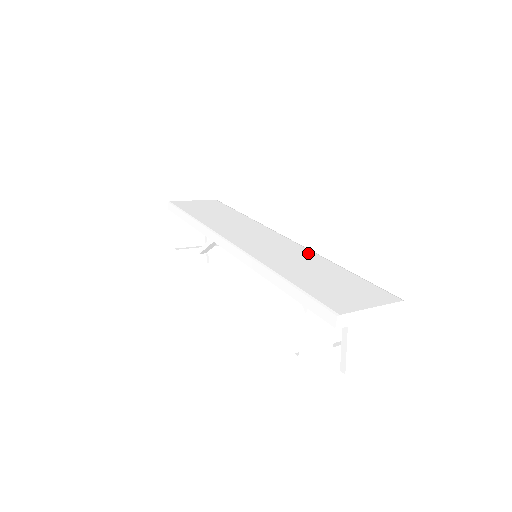
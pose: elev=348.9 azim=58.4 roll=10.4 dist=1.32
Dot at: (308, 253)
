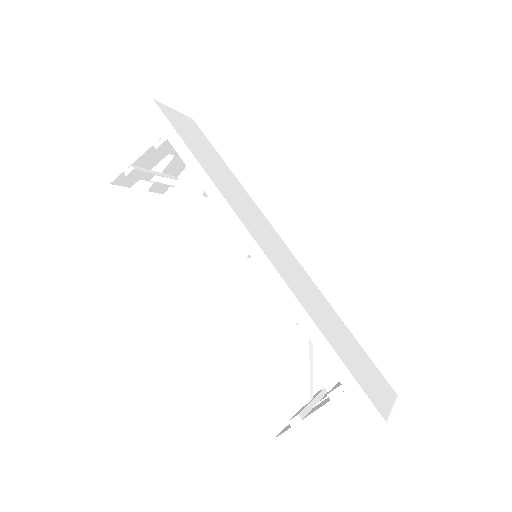
Dot at: (316, 289)
